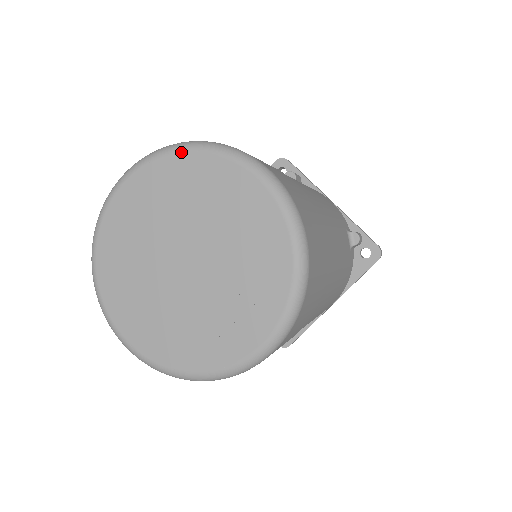
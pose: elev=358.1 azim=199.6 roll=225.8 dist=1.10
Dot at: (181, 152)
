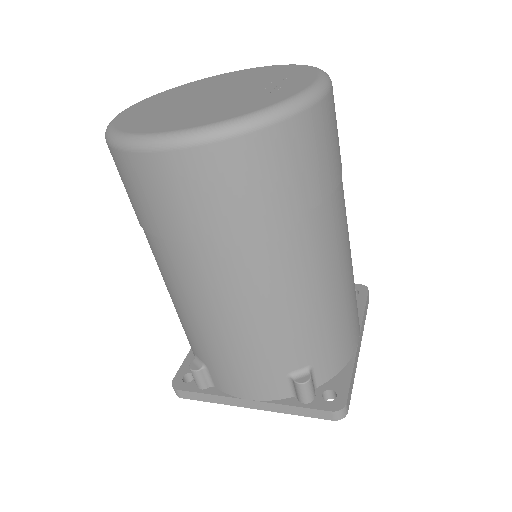
Dot at: (181, 85)
